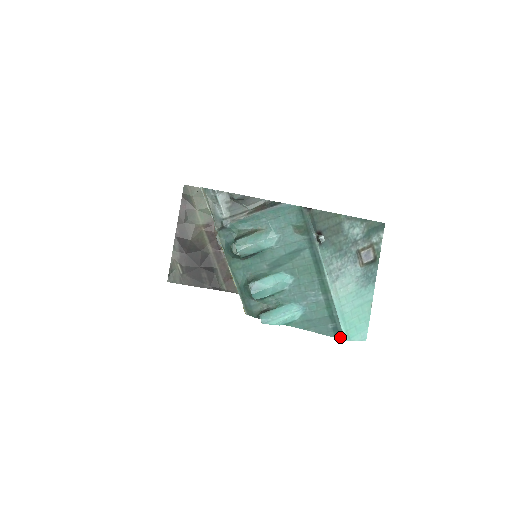
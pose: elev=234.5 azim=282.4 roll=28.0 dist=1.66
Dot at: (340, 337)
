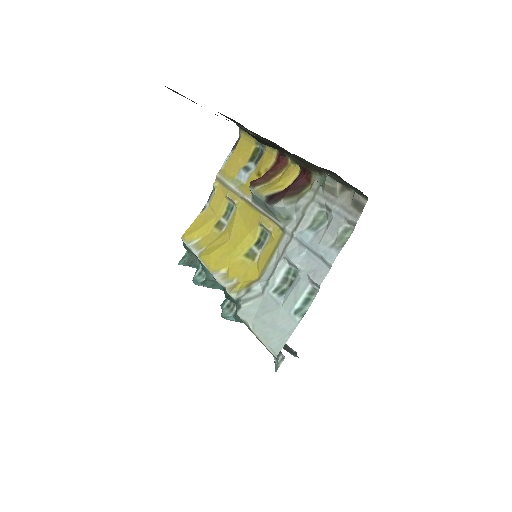
Dot at: occluded
